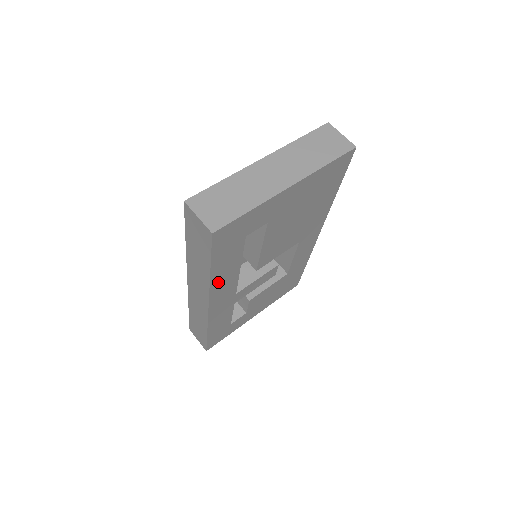
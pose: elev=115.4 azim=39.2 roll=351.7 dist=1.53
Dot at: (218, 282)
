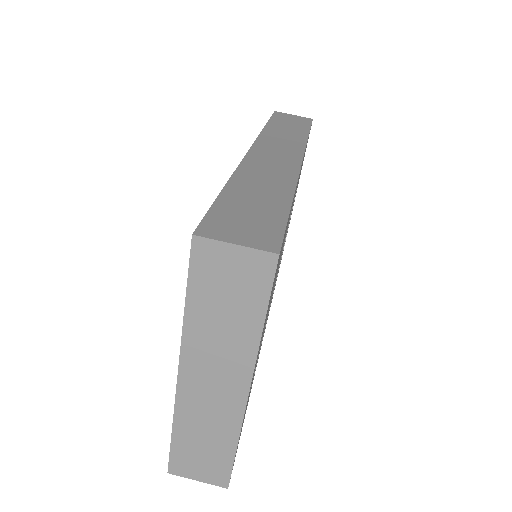
Dot at: occluded
